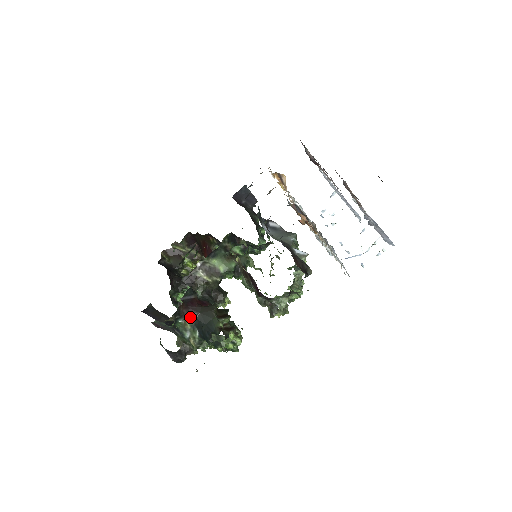
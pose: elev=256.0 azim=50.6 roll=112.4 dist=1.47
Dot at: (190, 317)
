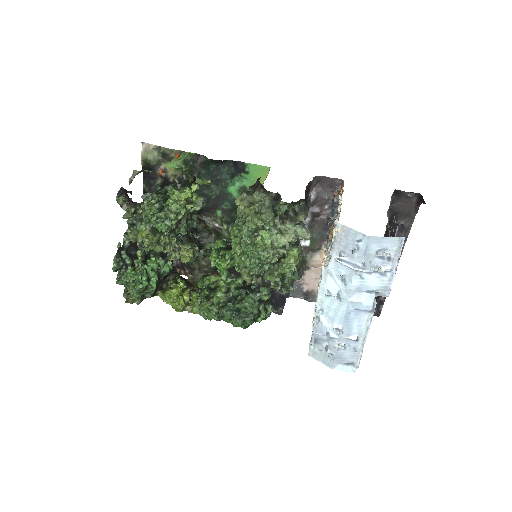
Dot at: occluded
